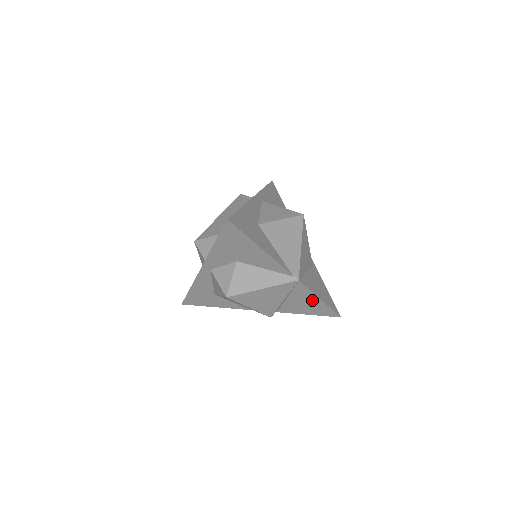
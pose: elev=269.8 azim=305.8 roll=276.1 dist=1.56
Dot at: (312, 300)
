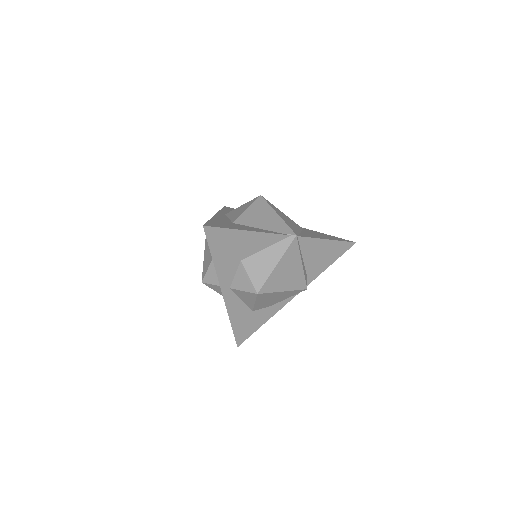
Dot at: (322, 246)
